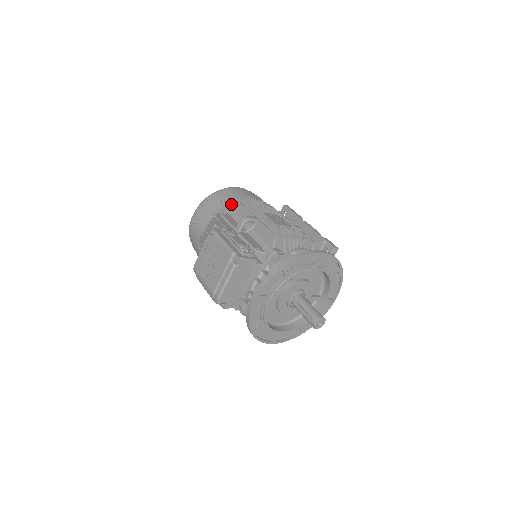
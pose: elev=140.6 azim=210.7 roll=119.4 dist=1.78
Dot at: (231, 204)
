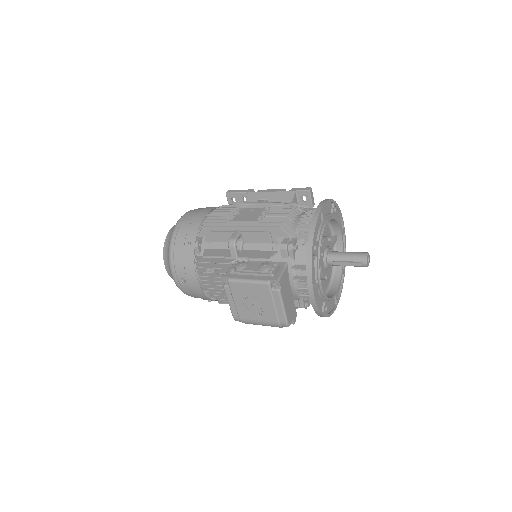
Dot at: (197, 239)
